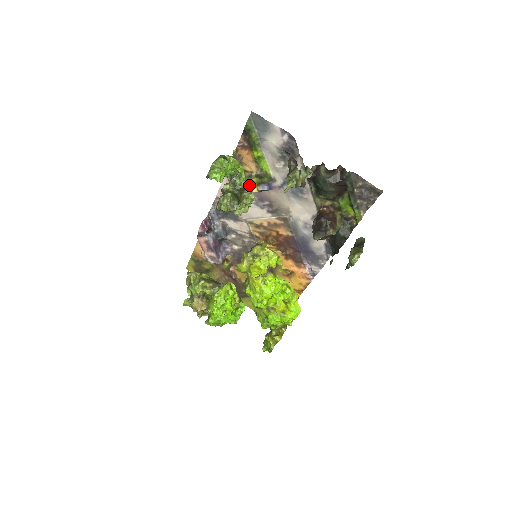
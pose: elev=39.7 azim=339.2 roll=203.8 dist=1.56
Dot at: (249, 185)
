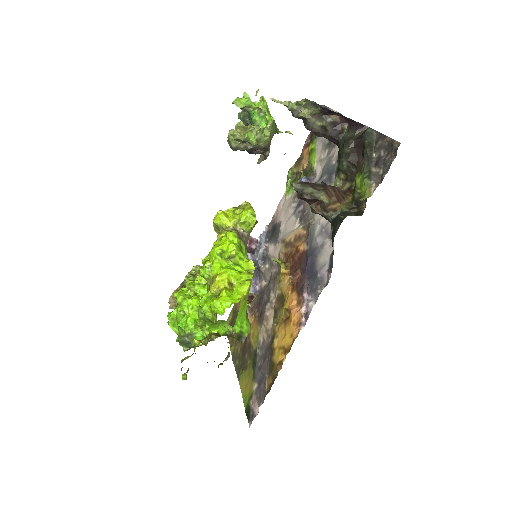
Dot at: (270, 135)
